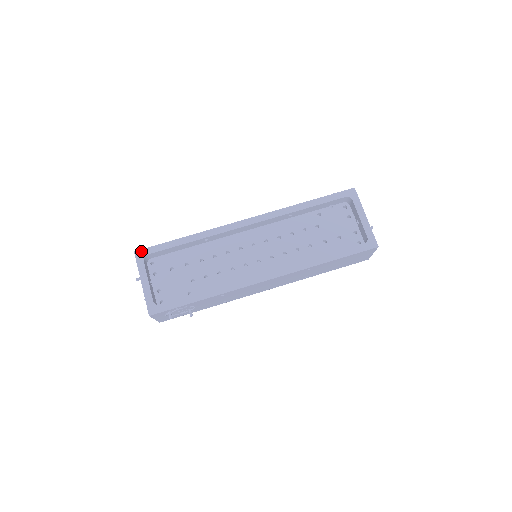
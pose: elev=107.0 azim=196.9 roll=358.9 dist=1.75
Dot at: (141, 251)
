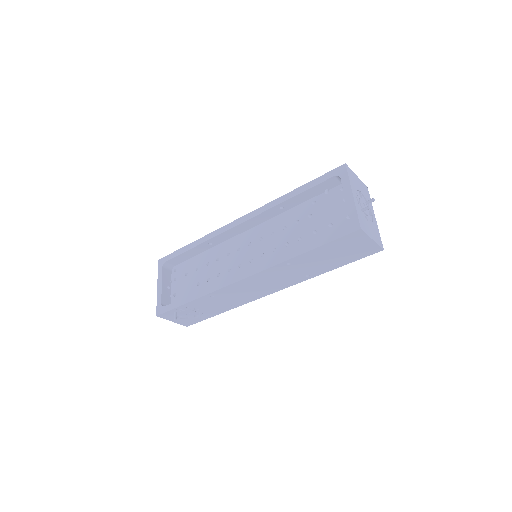
Dot at: (162, 259)
